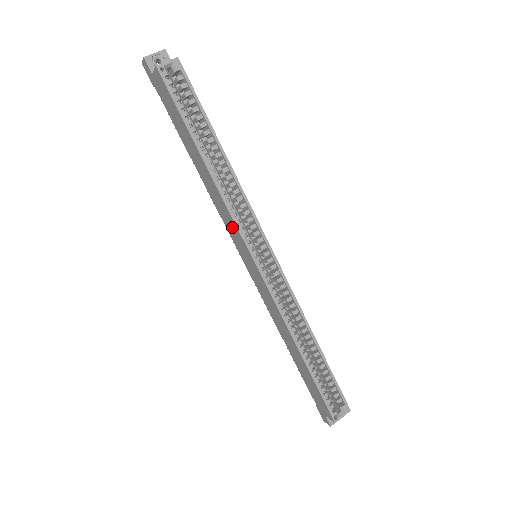
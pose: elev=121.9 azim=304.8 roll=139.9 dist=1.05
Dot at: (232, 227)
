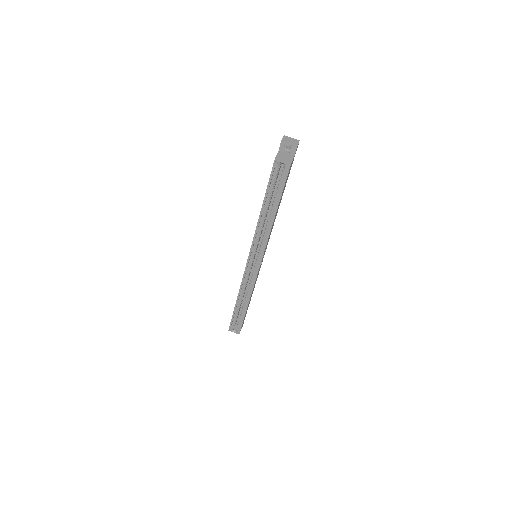
Dot at: occluded
